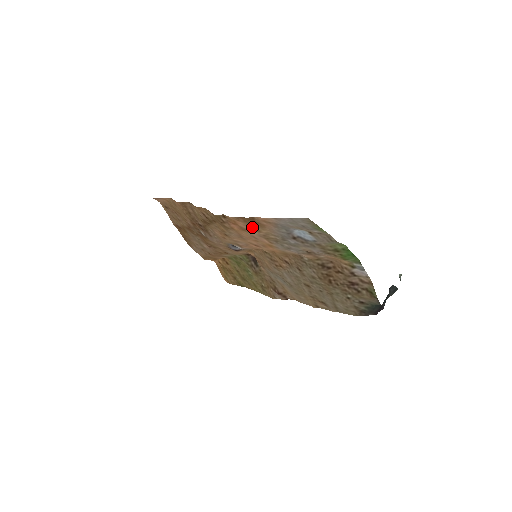
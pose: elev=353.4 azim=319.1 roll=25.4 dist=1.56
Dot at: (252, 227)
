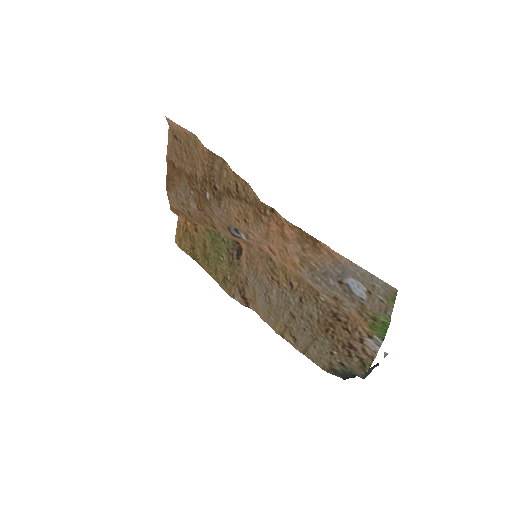
Dot at: (301, 243)
